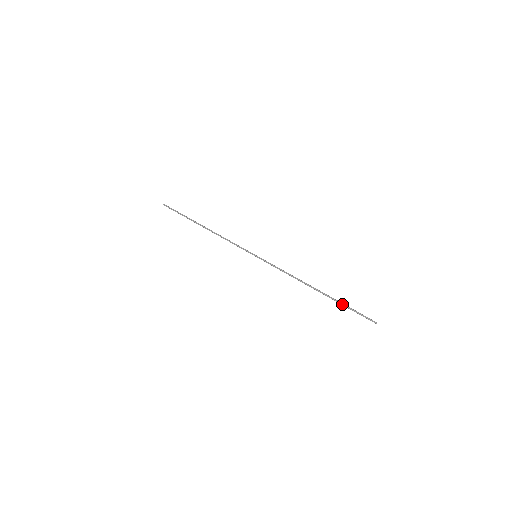
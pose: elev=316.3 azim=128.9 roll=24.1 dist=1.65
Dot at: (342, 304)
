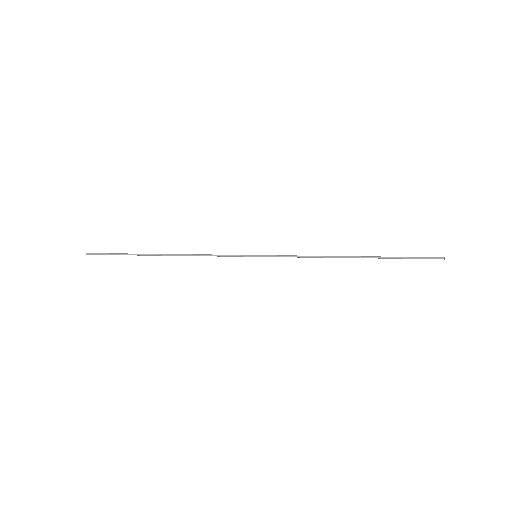
Dot at: (394, 258)
